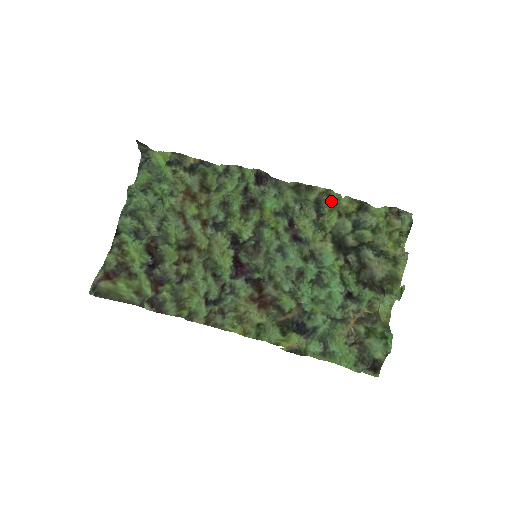
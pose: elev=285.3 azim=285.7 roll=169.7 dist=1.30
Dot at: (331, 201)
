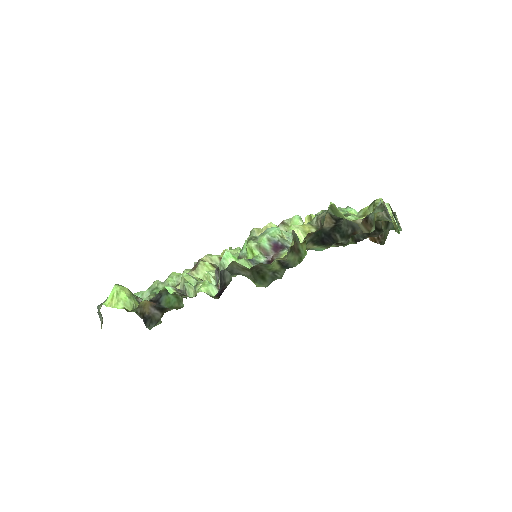
Dot at: (291, 251)
